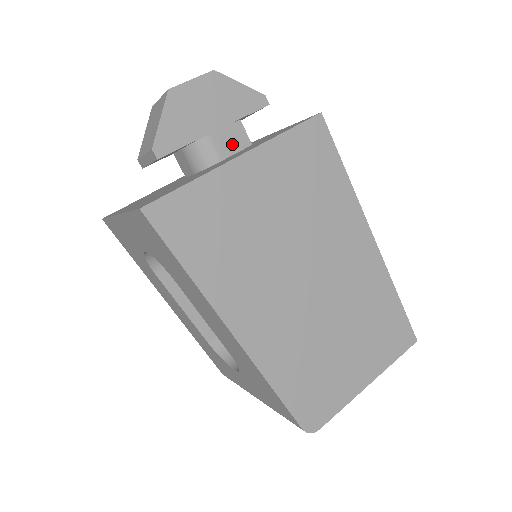
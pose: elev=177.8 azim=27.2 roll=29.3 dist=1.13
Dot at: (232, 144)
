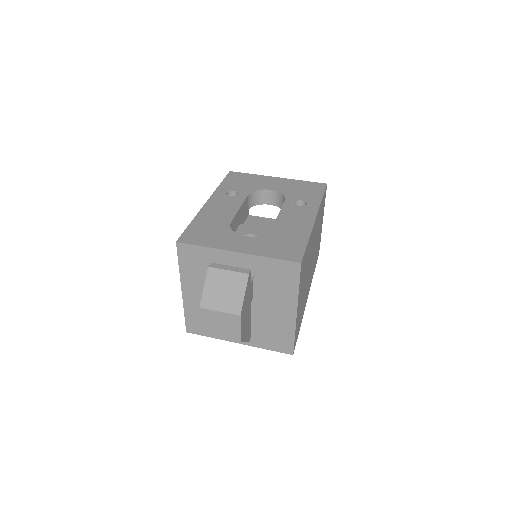
Dot at: (251, 292)
